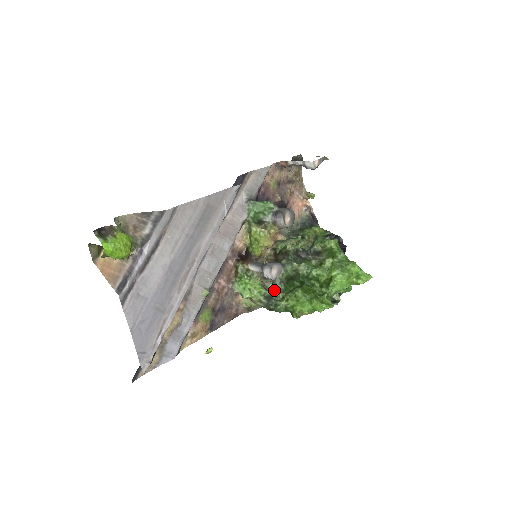
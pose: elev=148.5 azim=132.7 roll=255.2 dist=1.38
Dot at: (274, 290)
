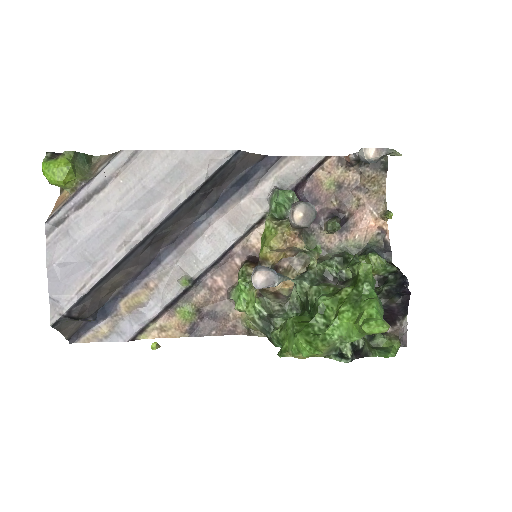
Dot at: (278, 314)
